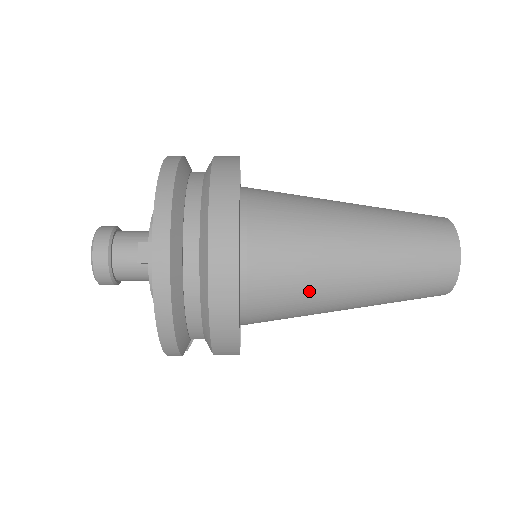
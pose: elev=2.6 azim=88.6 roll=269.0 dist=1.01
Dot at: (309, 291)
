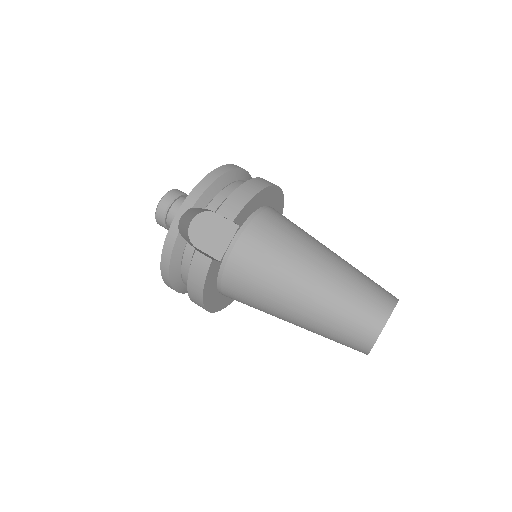
Dot at: occluded
